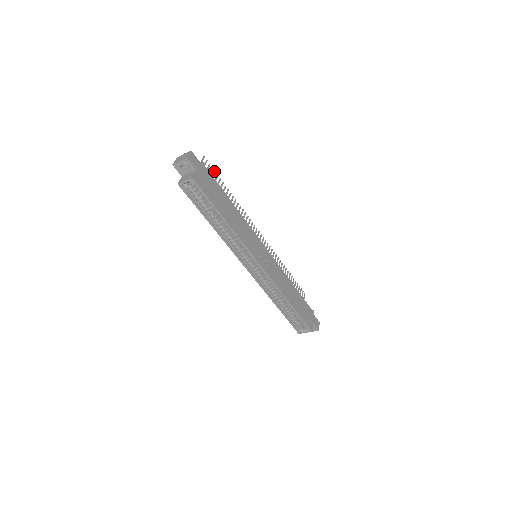
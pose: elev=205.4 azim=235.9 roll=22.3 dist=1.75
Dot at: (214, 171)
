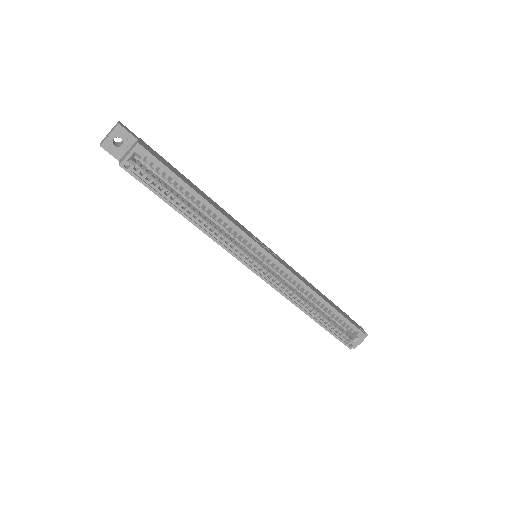
Dot at: occluded
